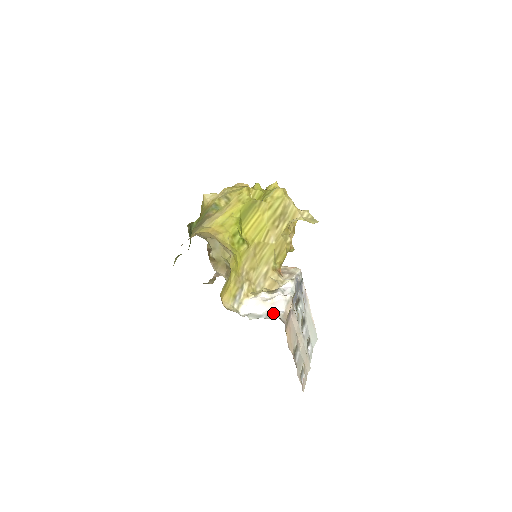
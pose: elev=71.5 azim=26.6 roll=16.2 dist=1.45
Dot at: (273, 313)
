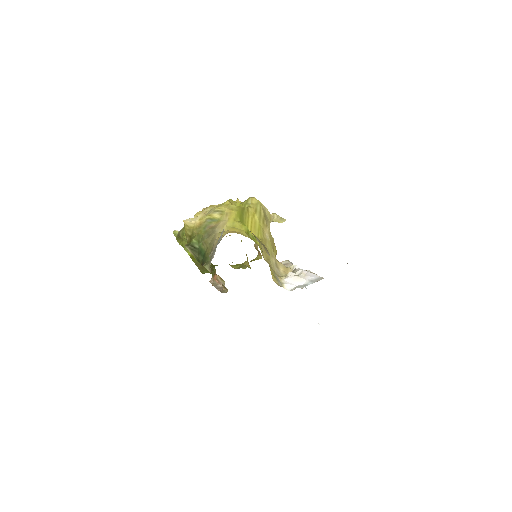
Dot at: (314, 279)
